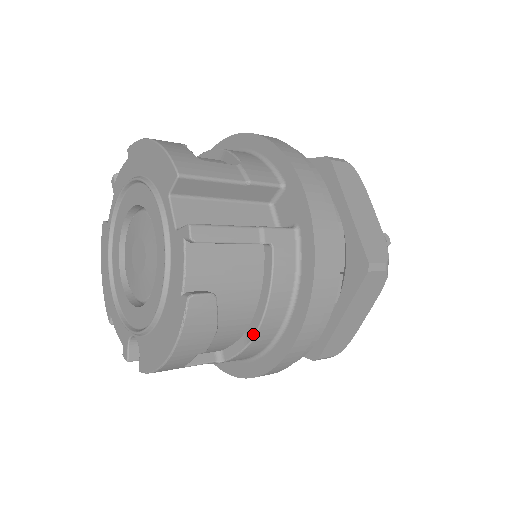
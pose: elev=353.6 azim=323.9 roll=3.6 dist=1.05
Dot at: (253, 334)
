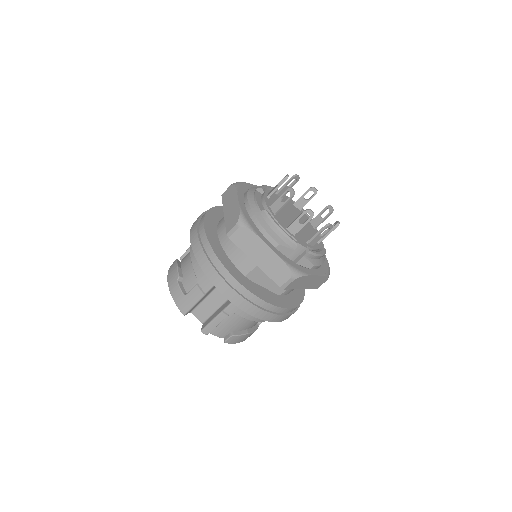
Dot at: occluded
